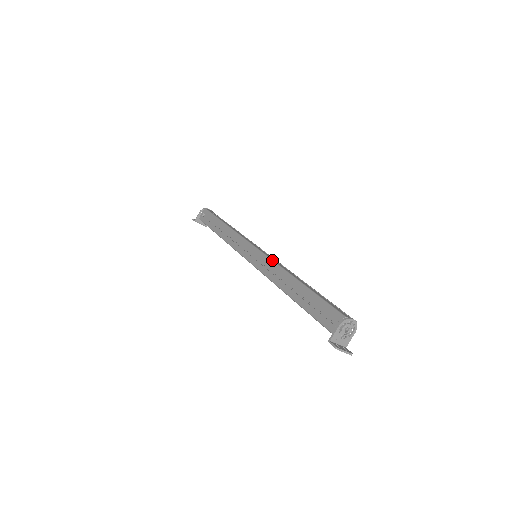
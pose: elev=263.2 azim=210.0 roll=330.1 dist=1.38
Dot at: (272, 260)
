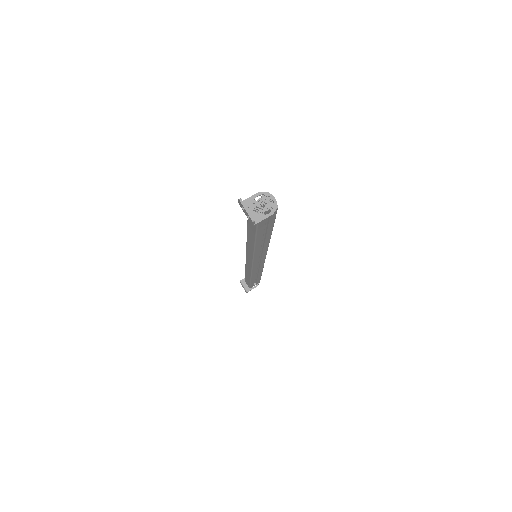
Dot at: occluded
